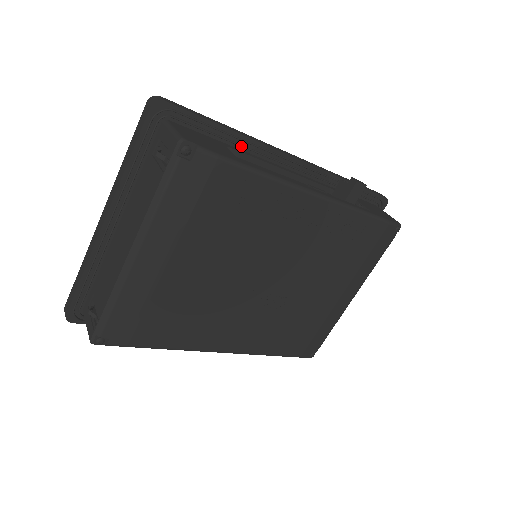
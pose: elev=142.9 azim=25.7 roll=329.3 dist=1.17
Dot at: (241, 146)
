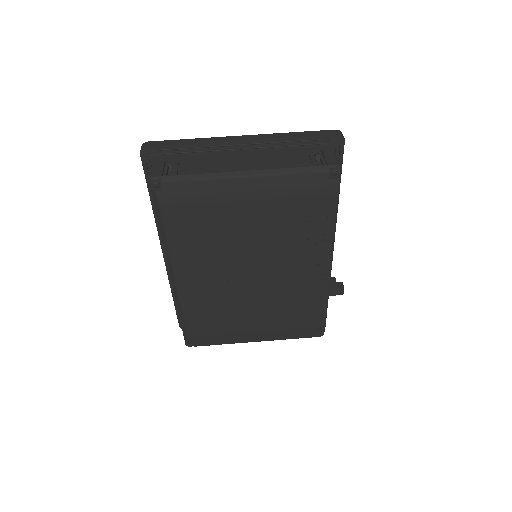
Dot at: occluded
